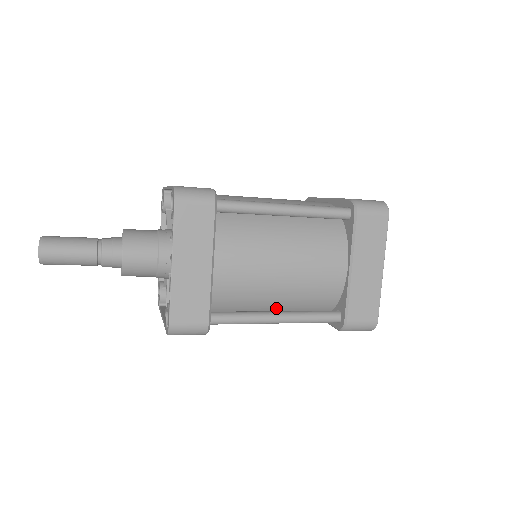
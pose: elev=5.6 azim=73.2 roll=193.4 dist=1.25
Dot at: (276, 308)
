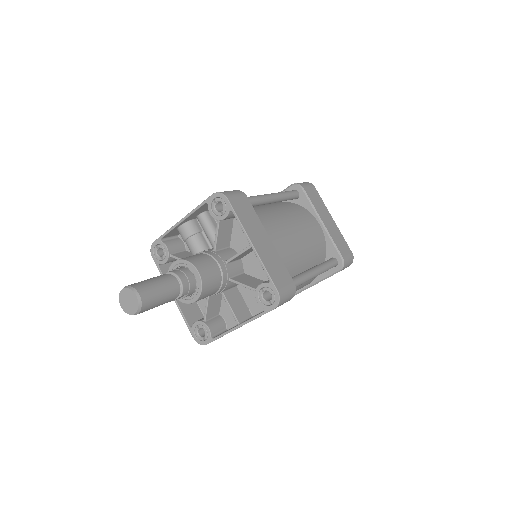
Dot at: occluded
